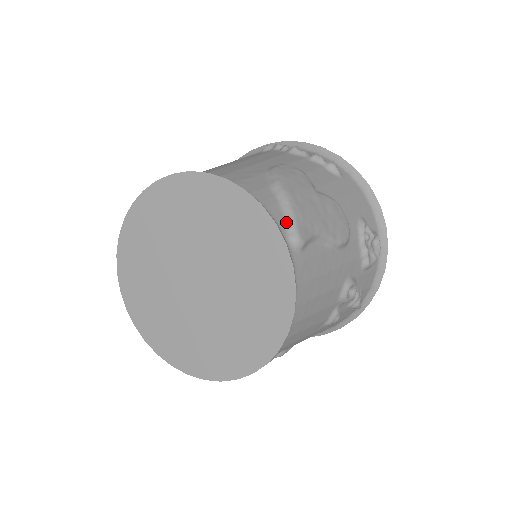
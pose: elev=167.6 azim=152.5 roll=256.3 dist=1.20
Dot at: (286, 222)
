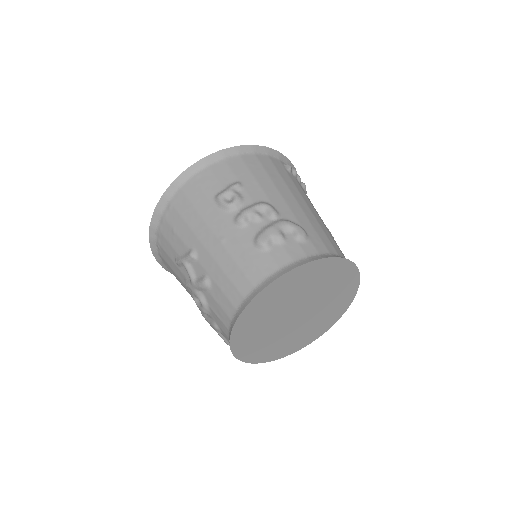
Dot at: occluded
